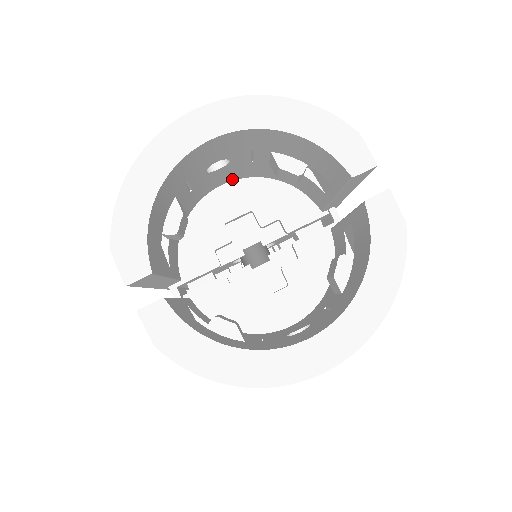
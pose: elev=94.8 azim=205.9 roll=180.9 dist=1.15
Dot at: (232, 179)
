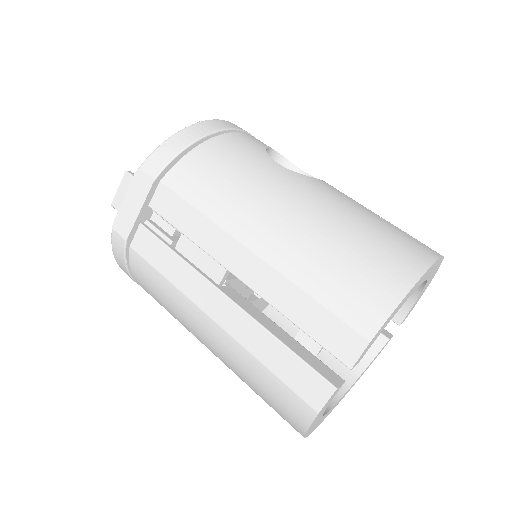
Dot at: occluded
